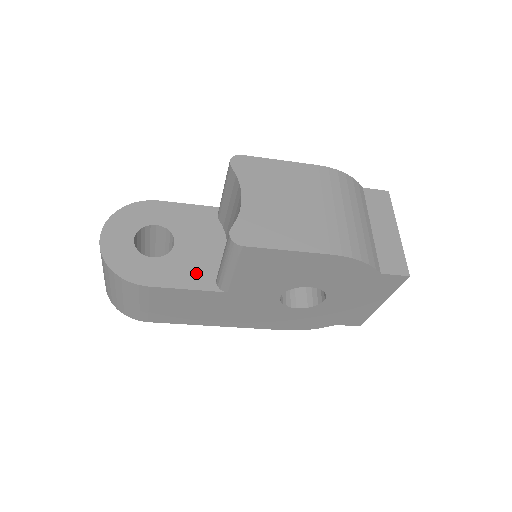
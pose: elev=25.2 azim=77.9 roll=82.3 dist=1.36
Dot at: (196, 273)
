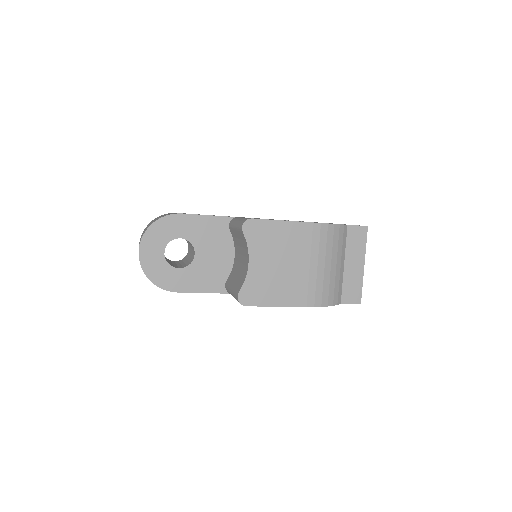
Dot at: (211, 279)
